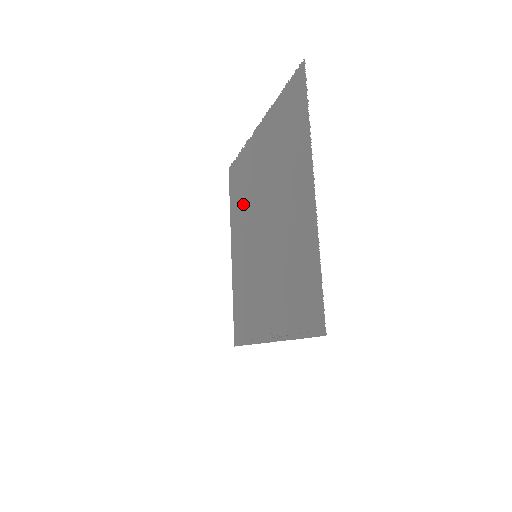
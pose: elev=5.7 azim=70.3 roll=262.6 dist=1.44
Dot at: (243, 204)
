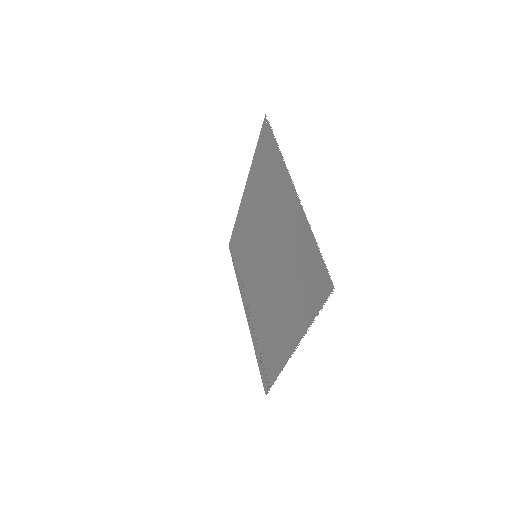
Dot at: (262, 195)
